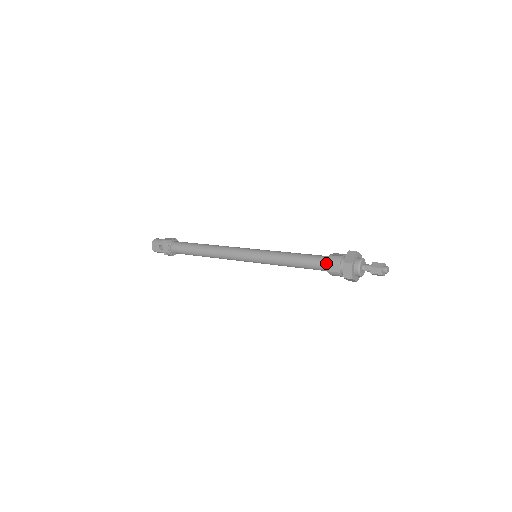
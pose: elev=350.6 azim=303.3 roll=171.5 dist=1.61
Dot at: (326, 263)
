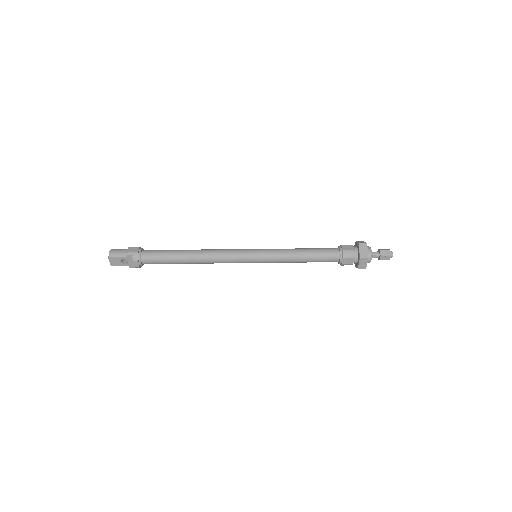
Dot at: (340, 258)
